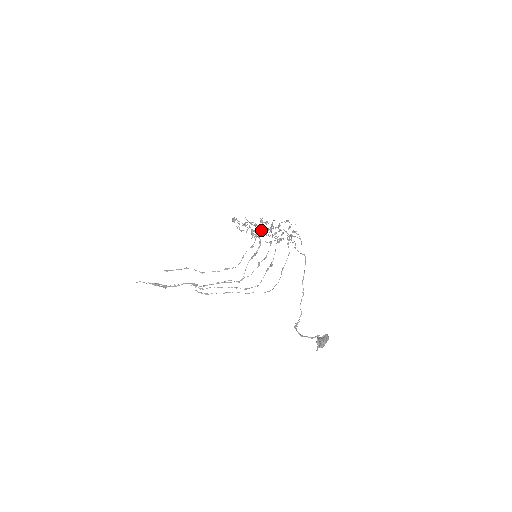
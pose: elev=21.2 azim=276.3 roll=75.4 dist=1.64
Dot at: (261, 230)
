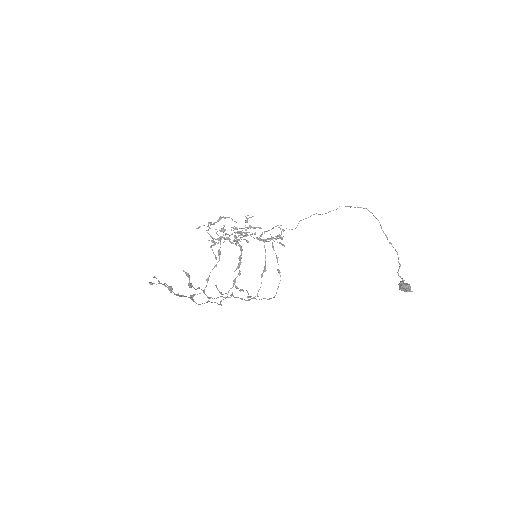
Dot at: (256, 227)
